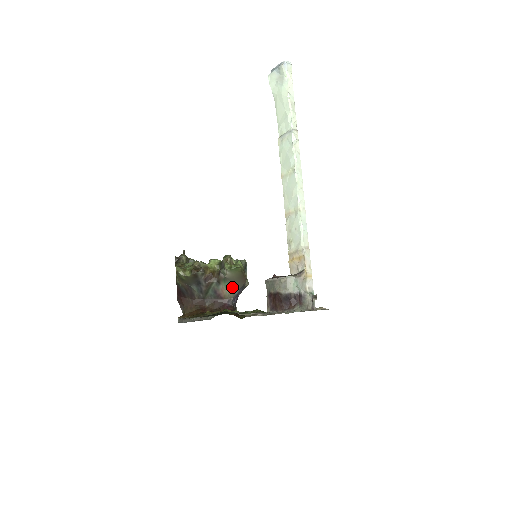
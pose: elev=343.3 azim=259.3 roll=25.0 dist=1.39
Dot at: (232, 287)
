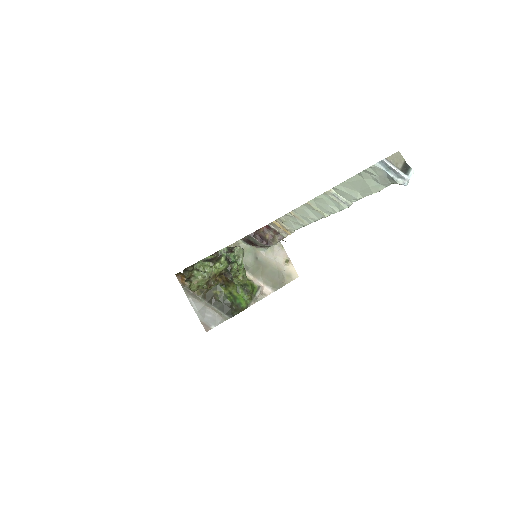
Dot at: occluded
